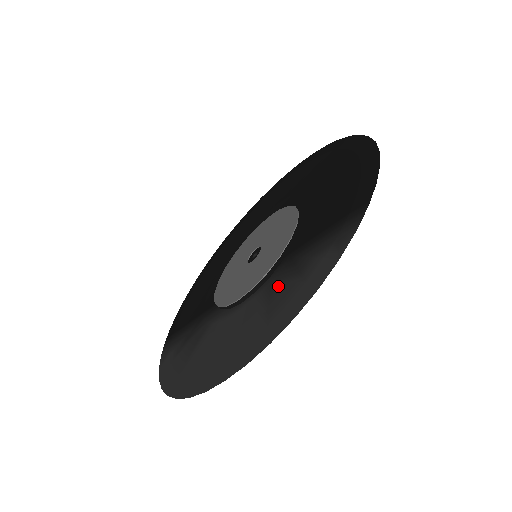
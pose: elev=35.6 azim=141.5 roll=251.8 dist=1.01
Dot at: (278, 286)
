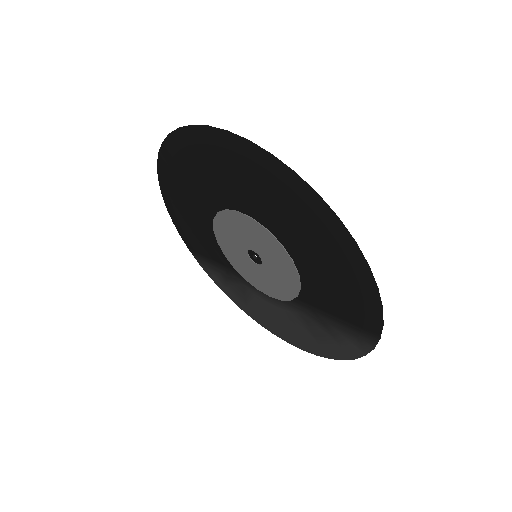
Dot at: (313, 326)
